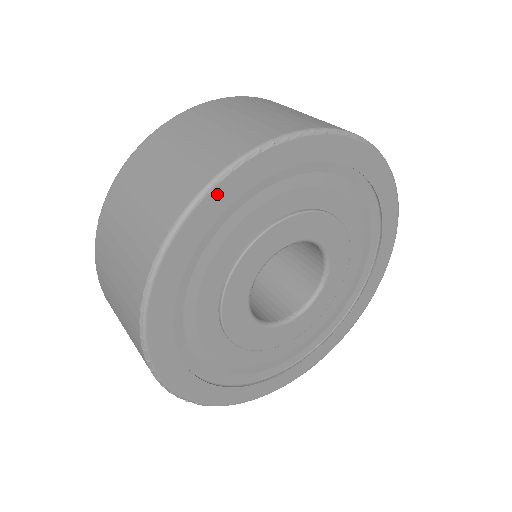
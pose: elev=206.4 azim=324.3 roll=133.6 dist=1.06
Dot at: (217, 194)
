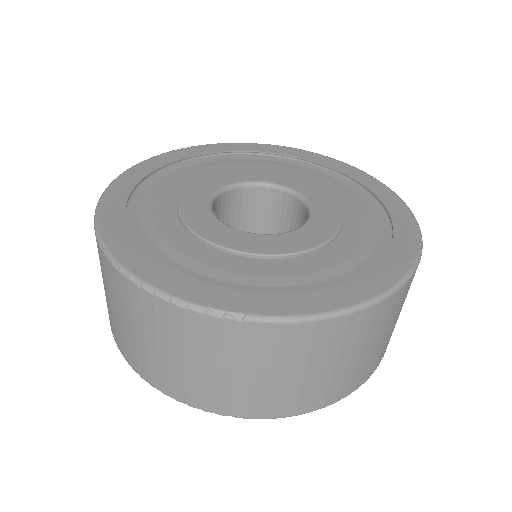
Dot at: (125, 178)
